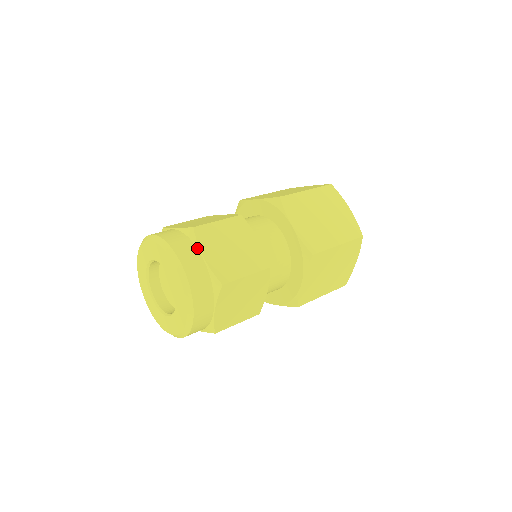
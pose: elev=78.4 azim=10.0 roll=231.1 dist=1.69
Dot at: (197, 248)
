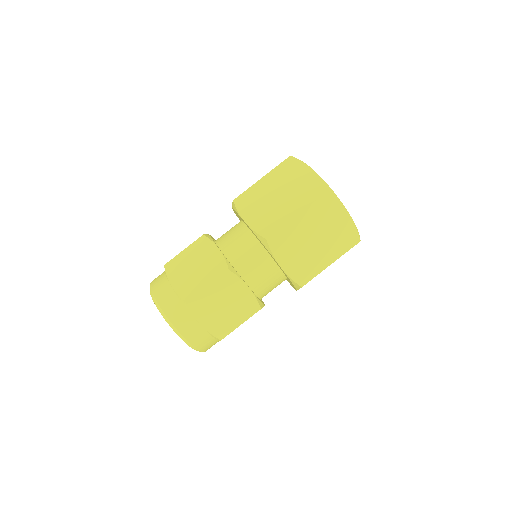
Dot at: (168, 281)
